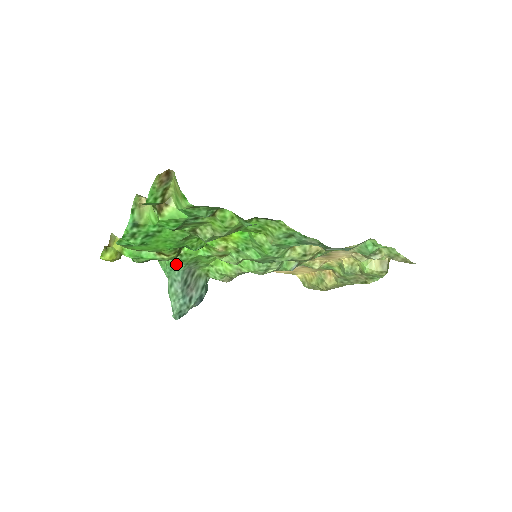
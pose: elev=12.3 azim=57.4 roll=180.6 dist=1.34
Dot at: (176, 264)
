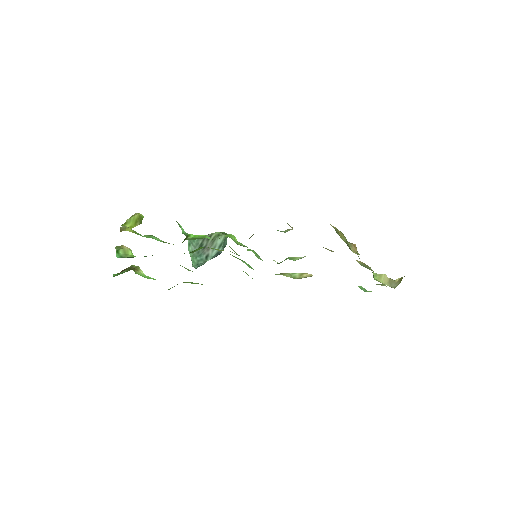
Dot at: occluded
